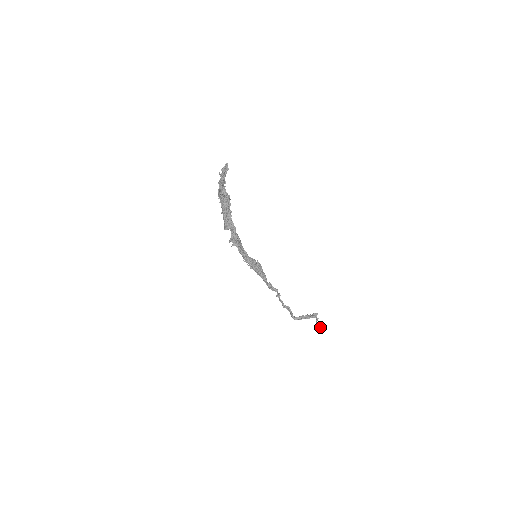
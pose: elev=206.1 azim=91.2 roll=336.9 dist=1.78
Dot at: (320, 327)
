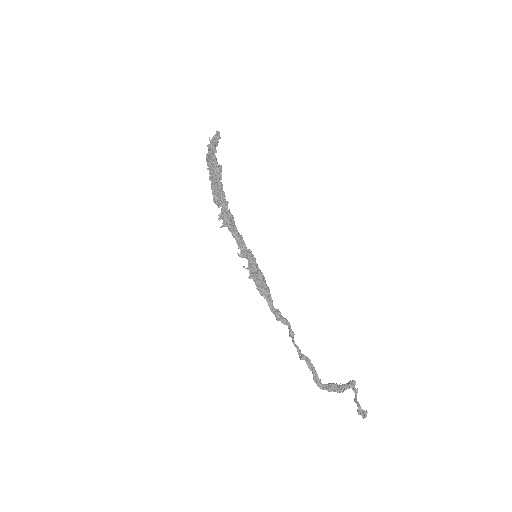
Dot at: (363, 410)
